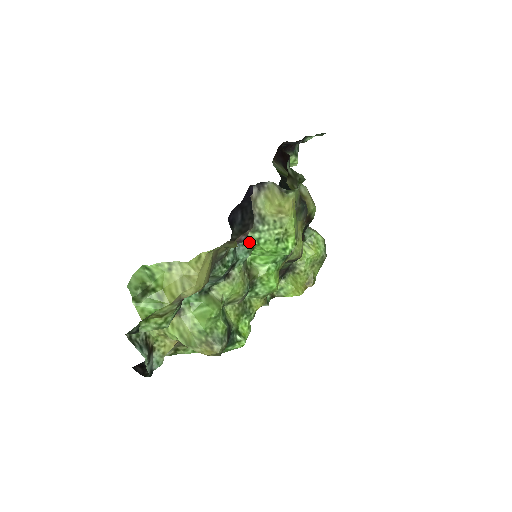
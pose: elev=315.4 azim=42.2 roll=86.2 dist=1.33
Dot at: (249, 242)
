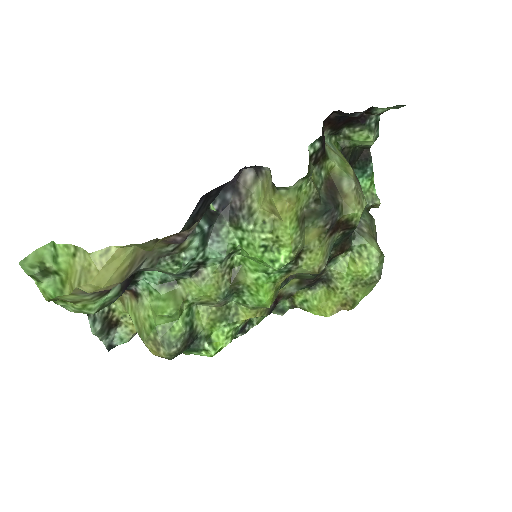
Dot at: (229, 240)
